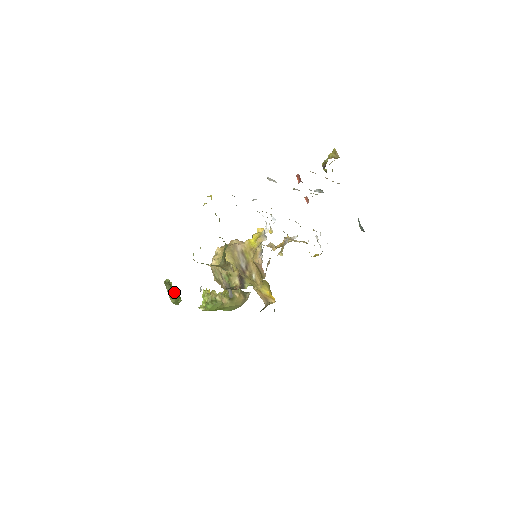
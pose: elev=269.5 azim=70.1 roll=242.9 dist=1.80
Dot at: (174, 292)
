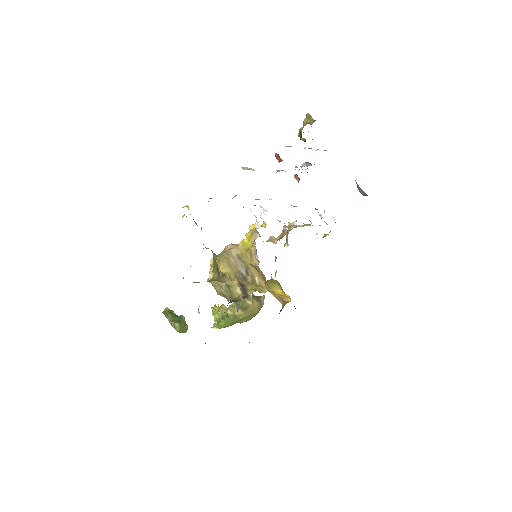
Dot at: (177, 320)
